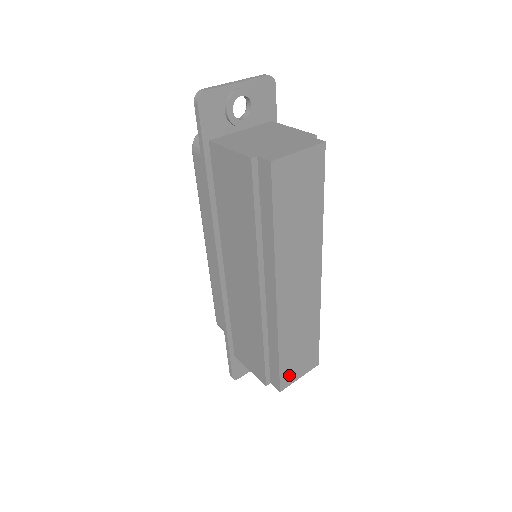
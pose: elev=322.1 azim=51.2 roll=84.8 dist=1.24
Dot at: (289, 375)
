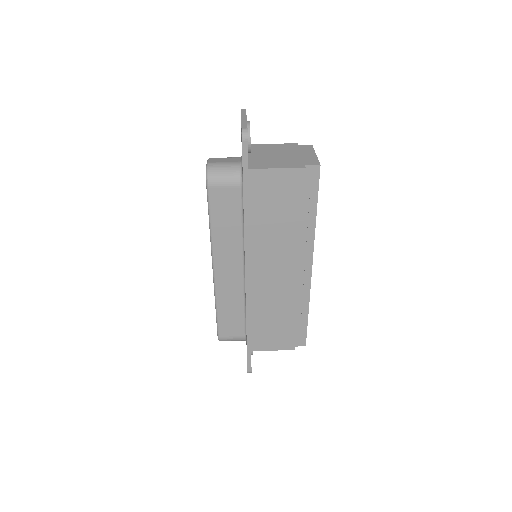
Dot at: occluded
